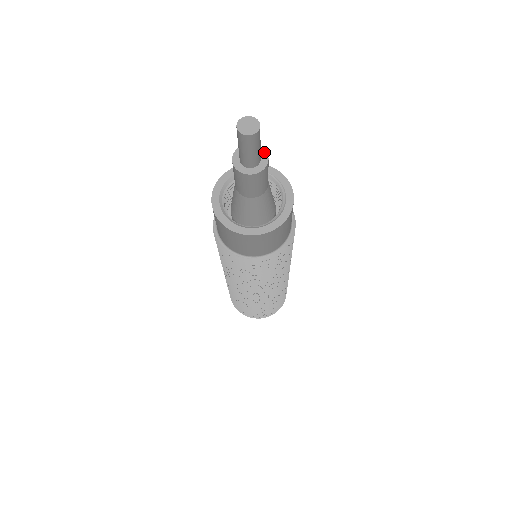
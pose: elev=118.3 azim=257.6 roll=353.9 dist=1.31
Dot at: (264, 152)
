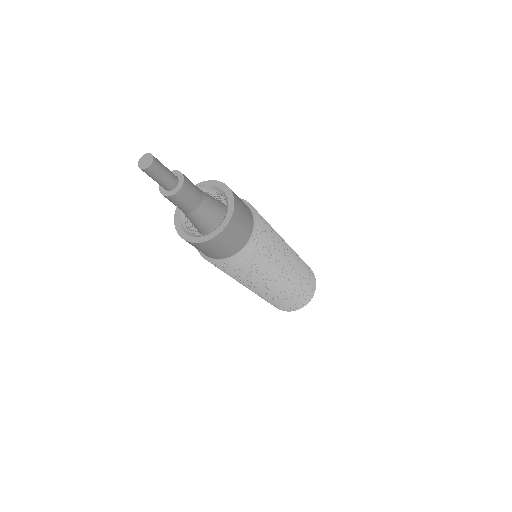
Dot at: (182, 181)
